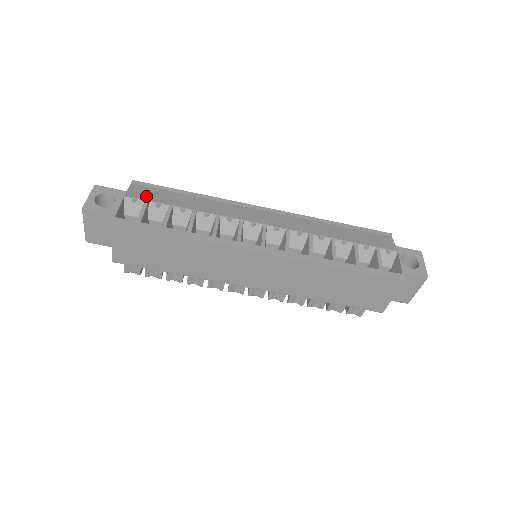
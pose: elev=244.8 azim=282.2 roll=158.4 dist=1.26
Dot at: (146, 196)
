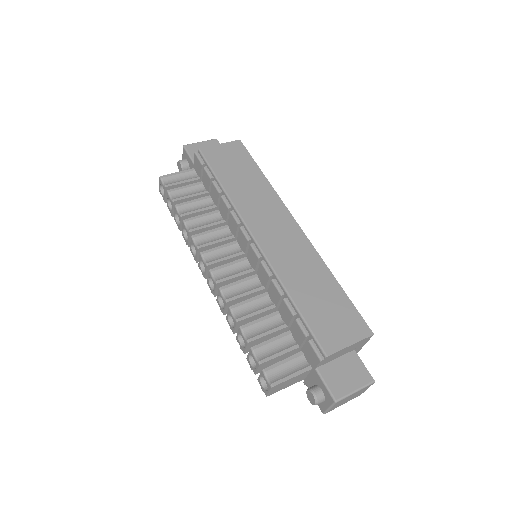
Dot at: occluded
